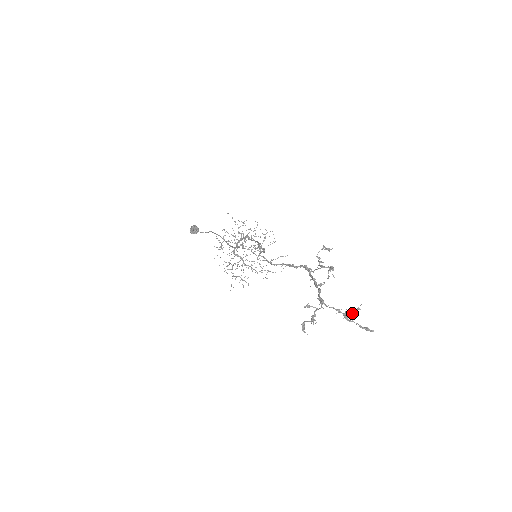
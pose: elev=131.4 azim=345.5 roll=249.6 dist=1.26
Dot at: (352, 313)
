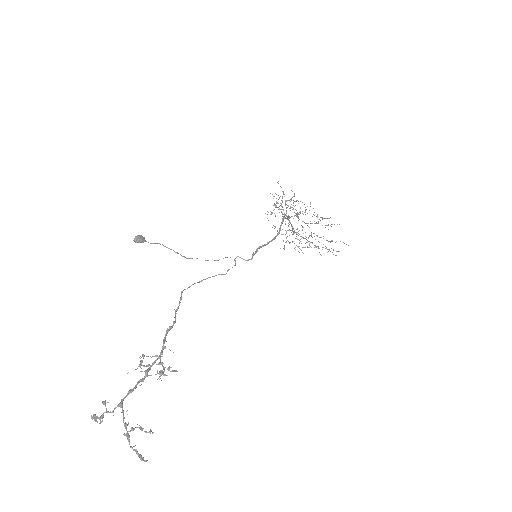
Dot at: (144, 431)
